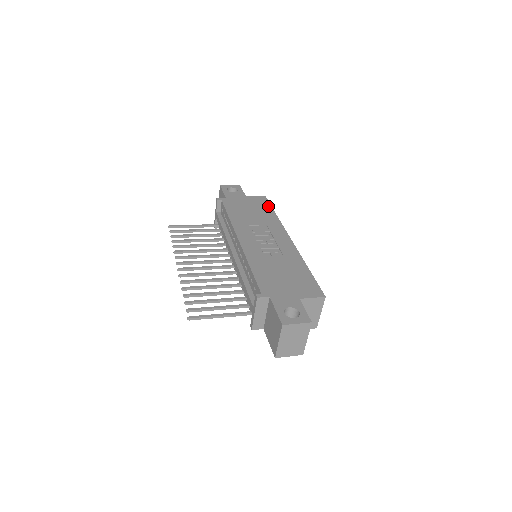
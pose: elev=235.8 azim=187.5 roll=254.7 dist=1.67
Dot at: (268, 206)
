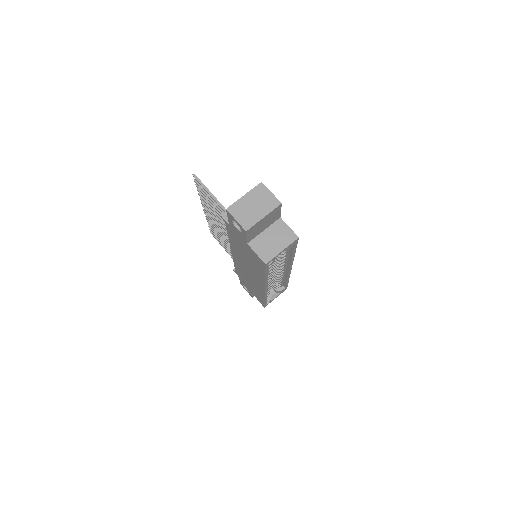
Dot at: occluded
